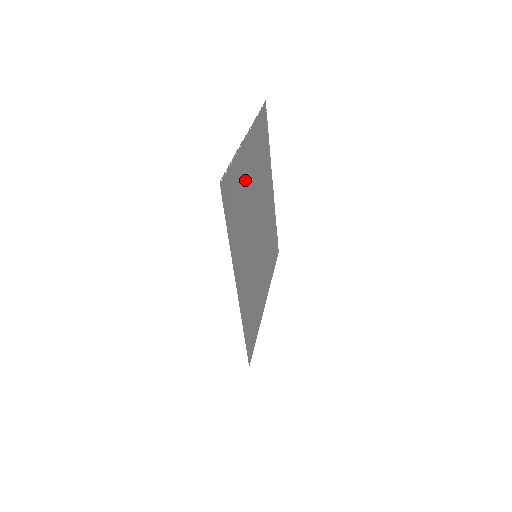
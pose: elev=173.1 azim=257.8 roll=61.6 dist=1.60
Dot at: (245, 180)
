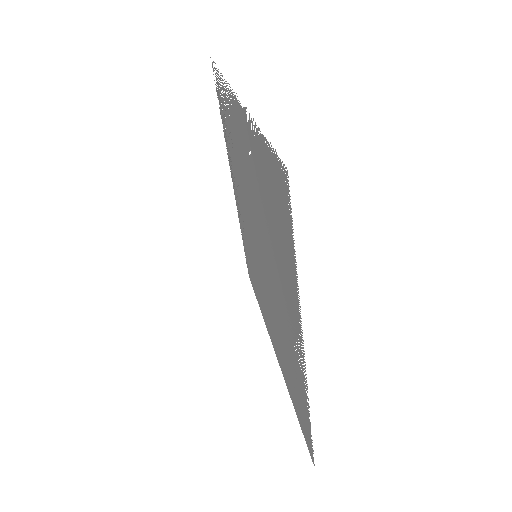
Dot at: (289, 347)
